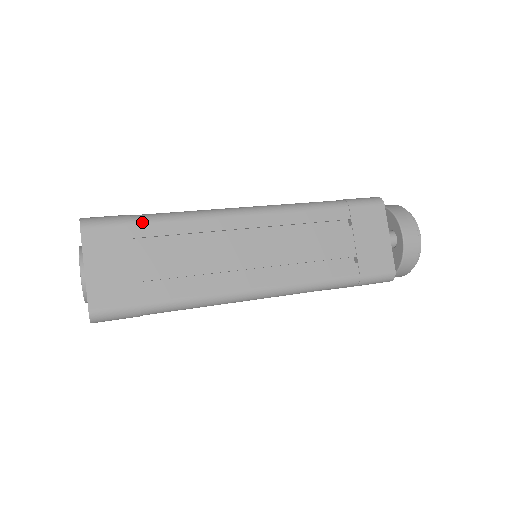
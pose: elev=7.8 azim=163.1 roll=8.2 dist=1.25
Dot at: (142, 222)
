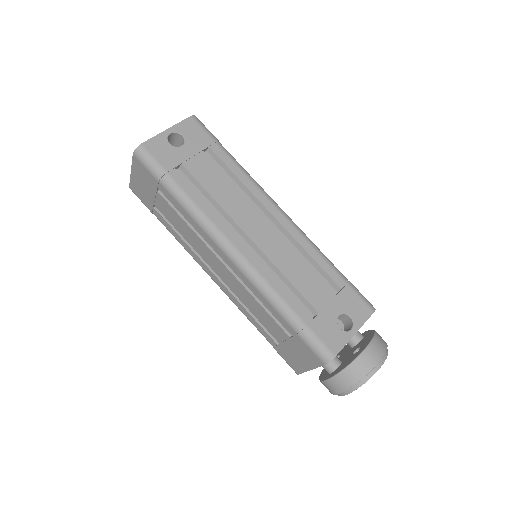
Dot at: (165, 187)
